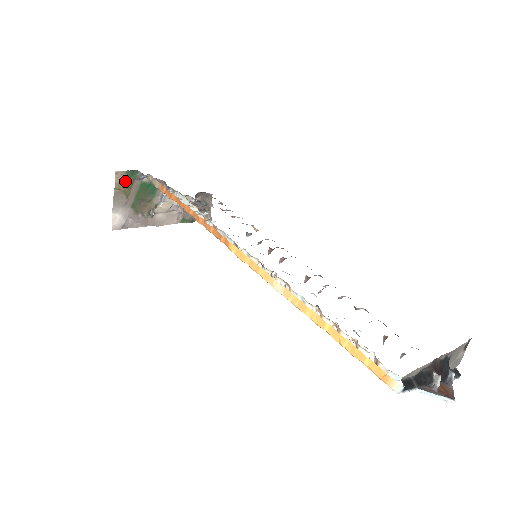
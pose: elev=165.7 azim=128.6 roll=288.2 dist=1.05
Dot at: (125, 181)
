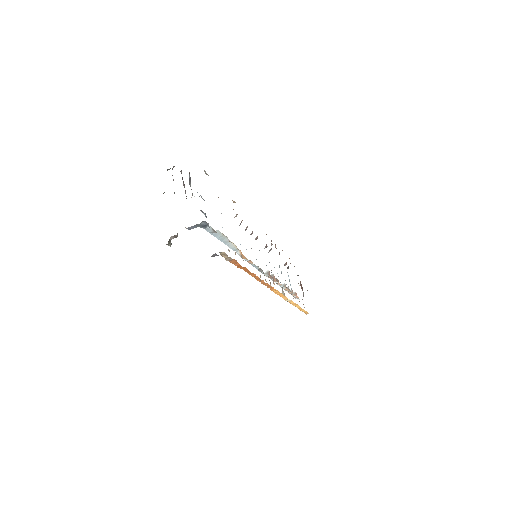
Dot at: occluded
